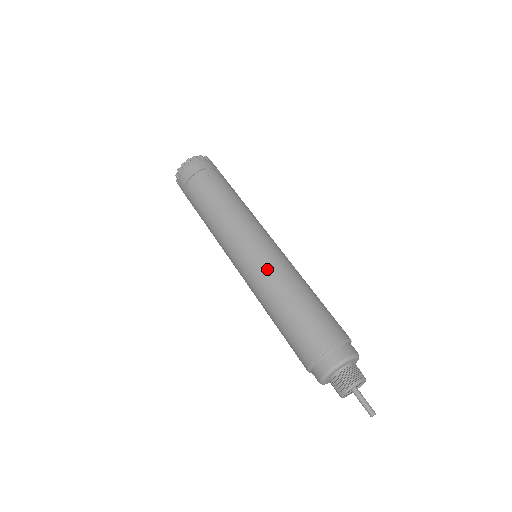
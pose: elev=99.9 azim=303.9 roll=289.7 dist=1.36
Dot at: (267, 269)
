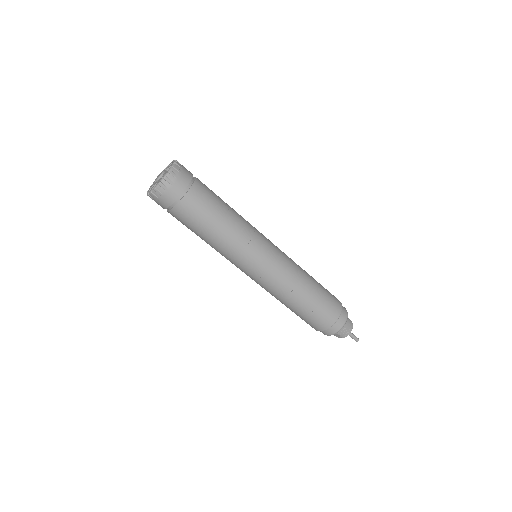
Dot at: (286, 271)
